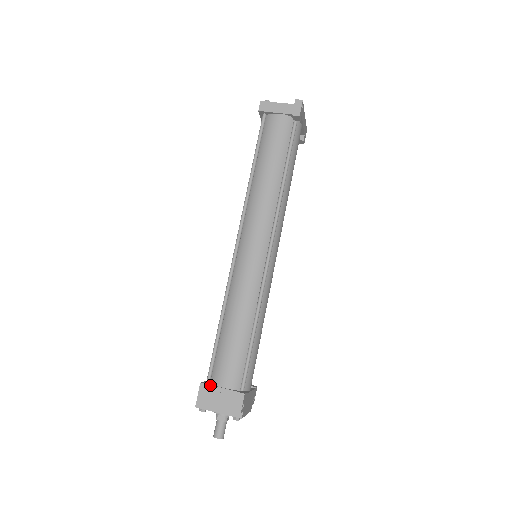
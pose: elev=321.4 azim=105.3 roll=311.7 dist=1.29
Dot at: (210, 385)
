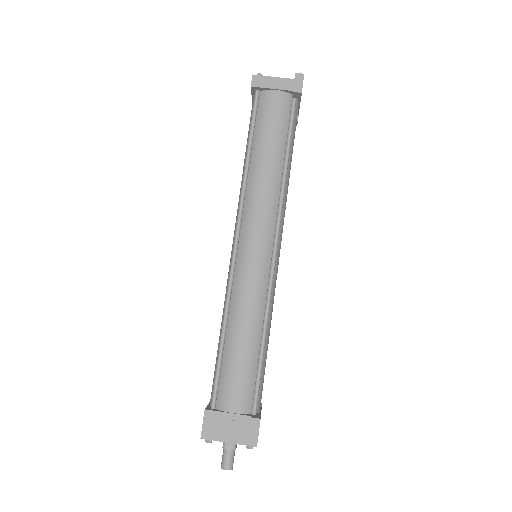
Dot at: (217, 411)
